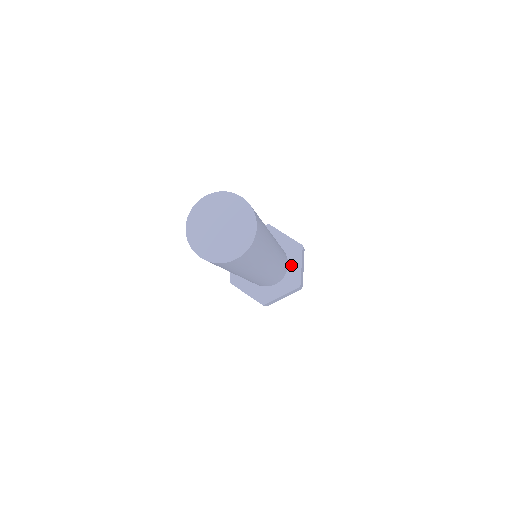
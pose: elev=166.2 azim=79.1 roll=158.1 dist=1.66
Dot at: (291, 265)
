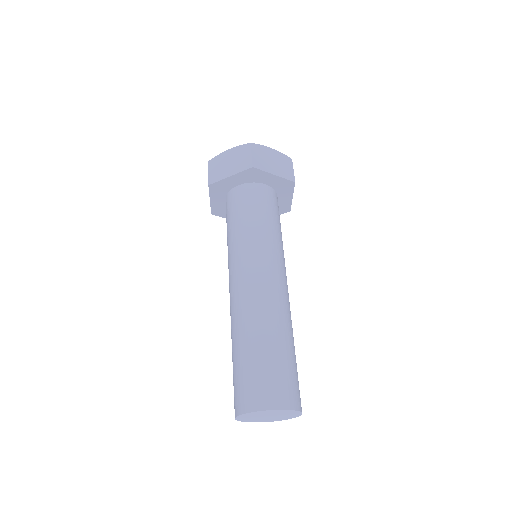
Dot at: (281, 198)
